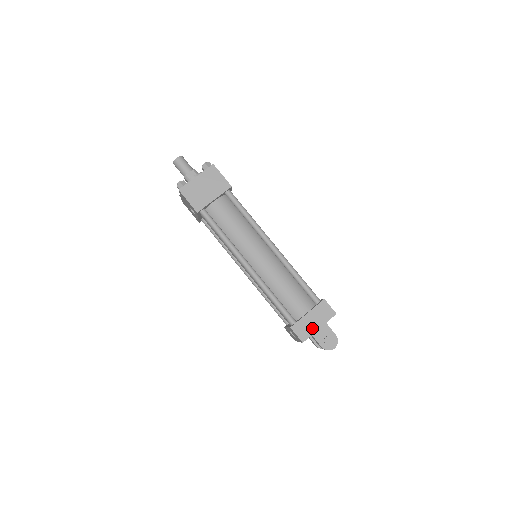
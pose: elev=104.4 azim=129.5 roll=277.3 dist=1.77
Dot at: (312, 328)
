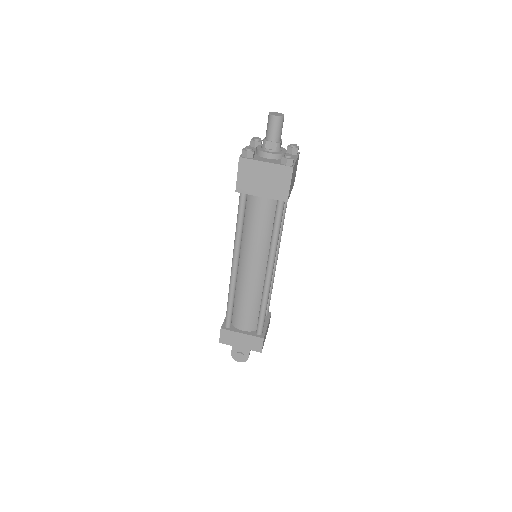
Dot at: (235, 343)
